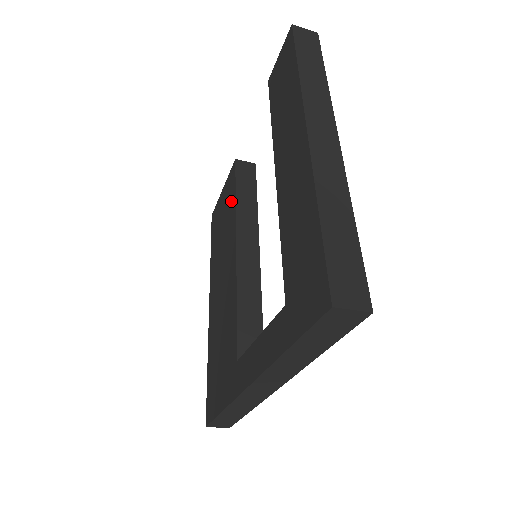
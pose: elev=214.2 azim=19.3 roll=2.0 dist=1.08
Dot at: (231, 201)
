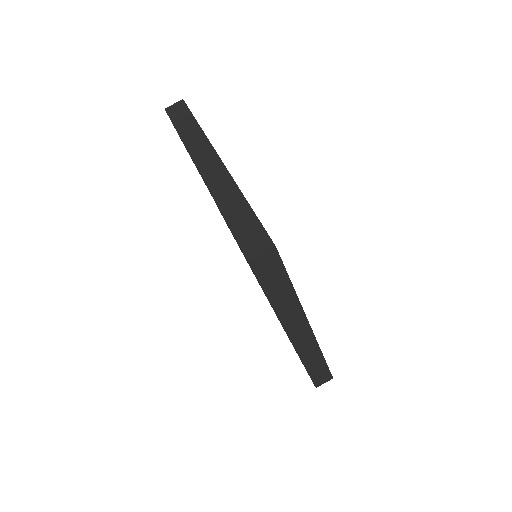
Dot at: occluded
